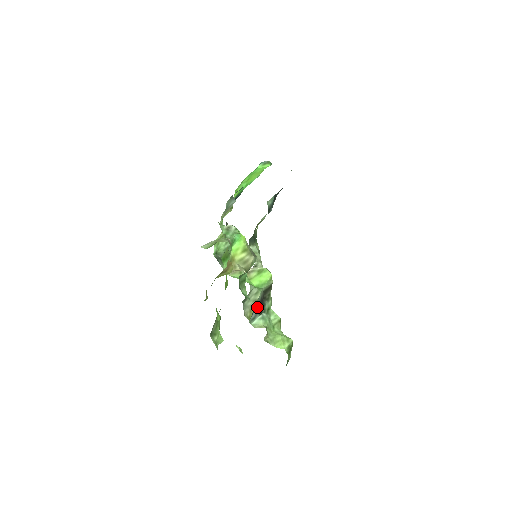
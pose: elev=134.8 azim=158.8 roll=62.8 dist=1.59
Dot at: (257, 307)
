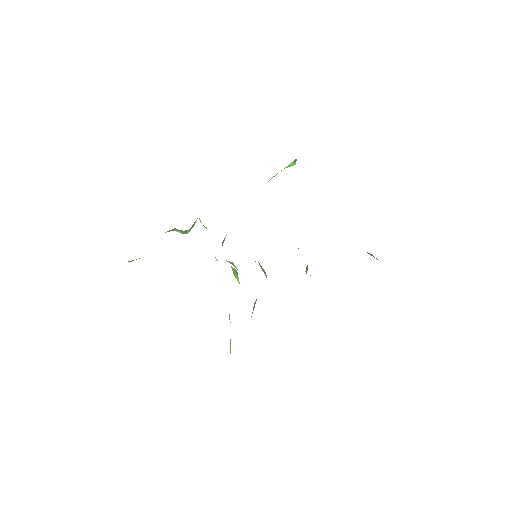
Dot at: occluded
